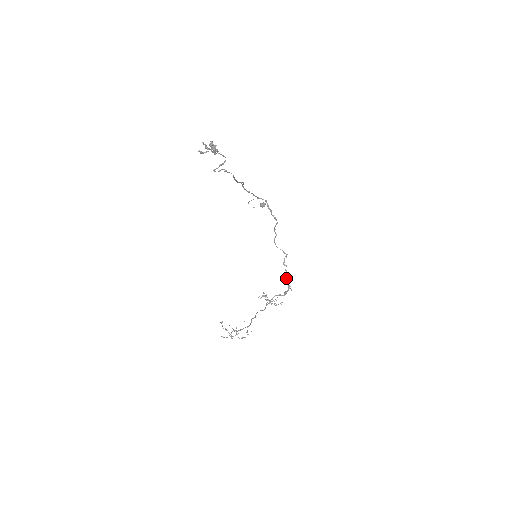
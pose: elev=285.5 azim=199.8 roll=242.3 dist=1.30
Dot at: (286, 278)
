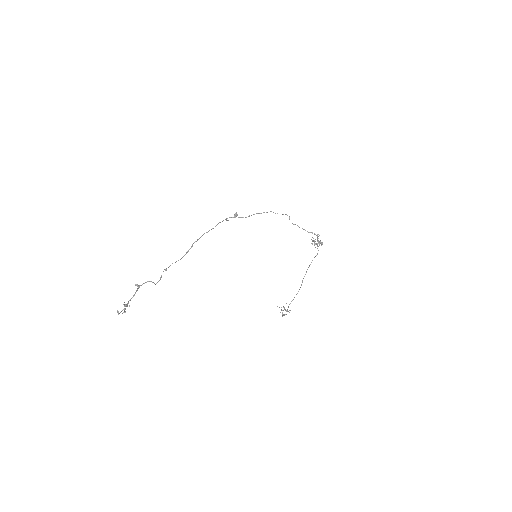
Dot at: occluded
